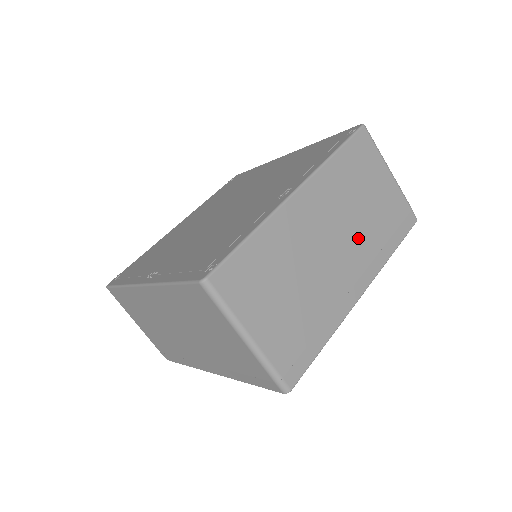
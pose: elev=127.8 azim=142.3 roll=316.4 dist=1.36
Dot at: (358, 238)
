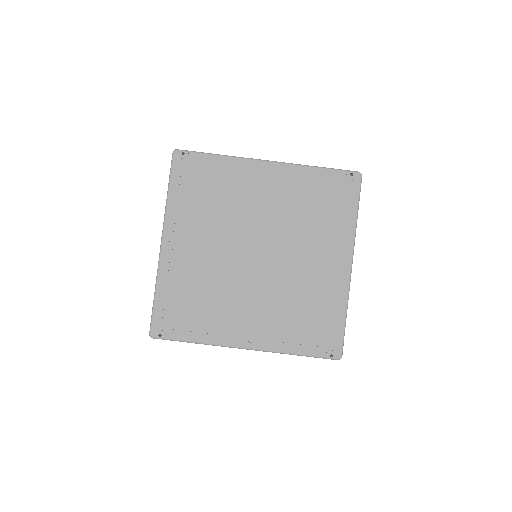
Dot at: occluded
